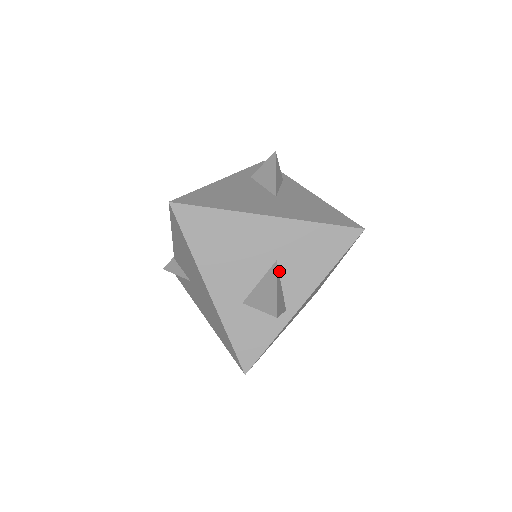
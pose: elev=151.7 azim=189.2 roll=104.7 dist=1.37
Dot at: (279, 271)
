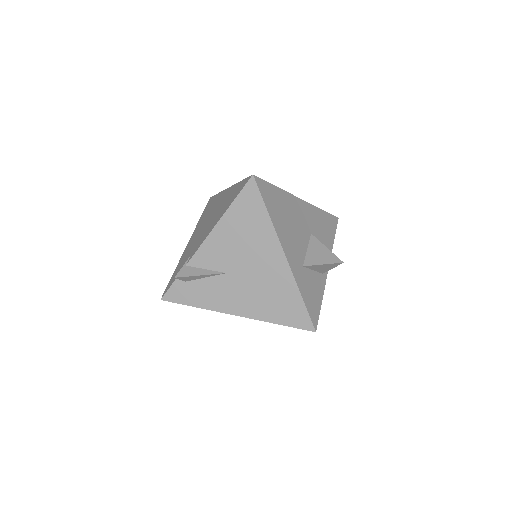
Dot at: occluded
